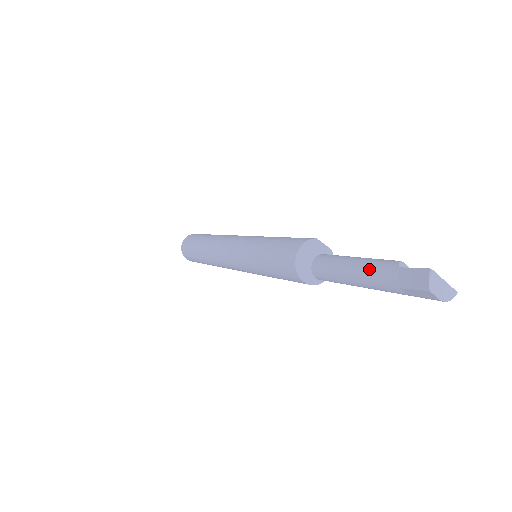
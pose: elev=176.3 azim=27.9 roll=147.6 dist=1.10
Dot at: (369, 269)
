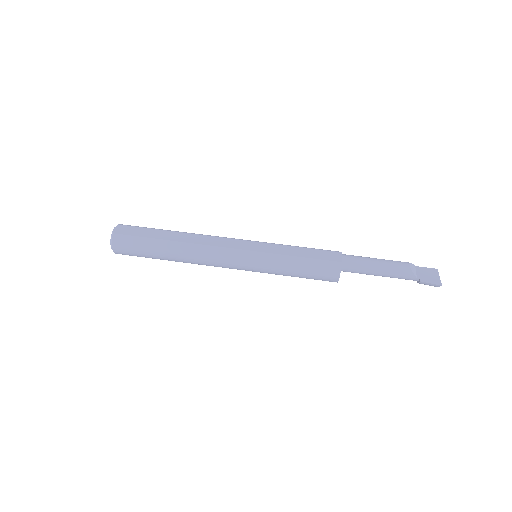
Dot at: (394, 277)
